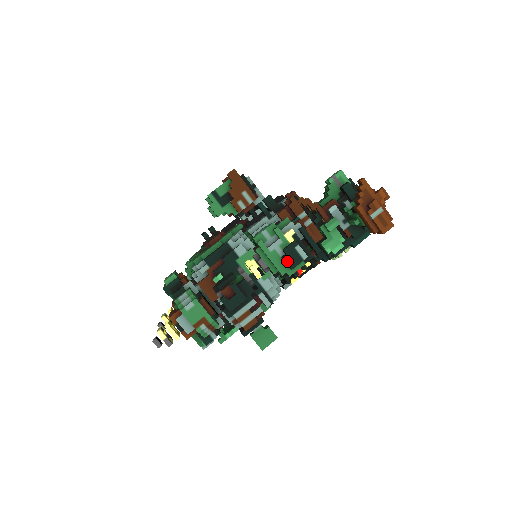
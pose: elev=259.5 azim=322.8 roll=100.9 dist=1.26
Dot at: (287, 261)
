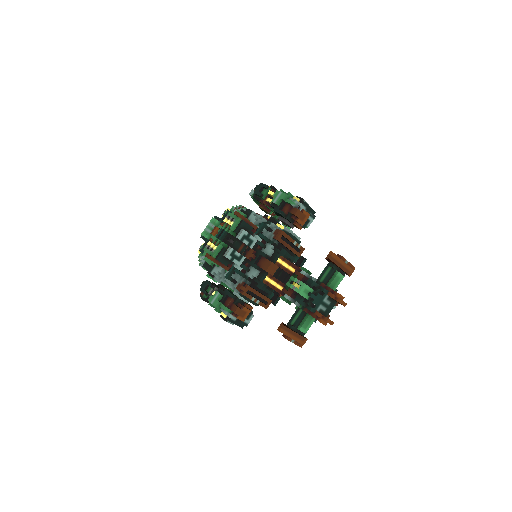
Dot at: occluded
